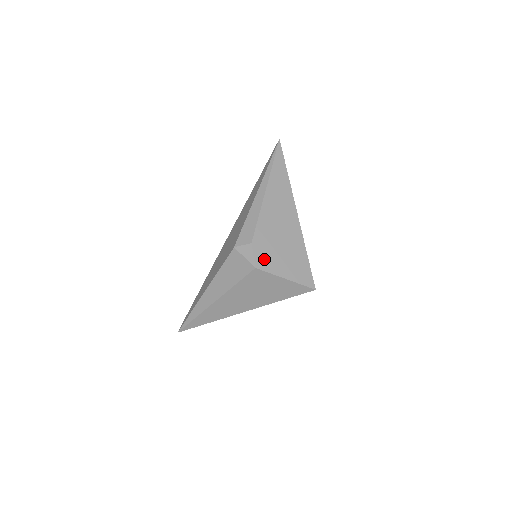
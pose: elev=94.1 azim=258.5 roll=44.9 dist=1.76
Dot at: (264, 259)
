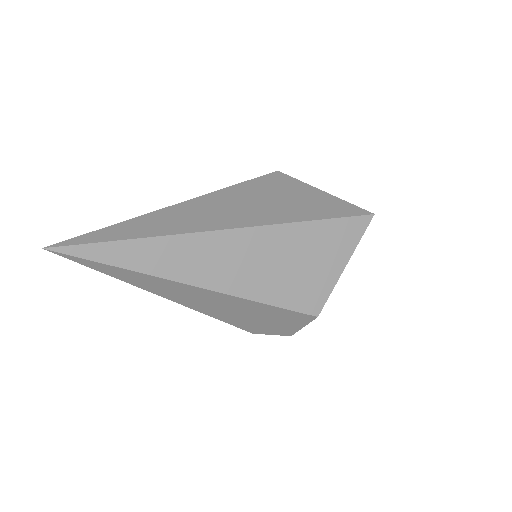
Dot at: occluded
